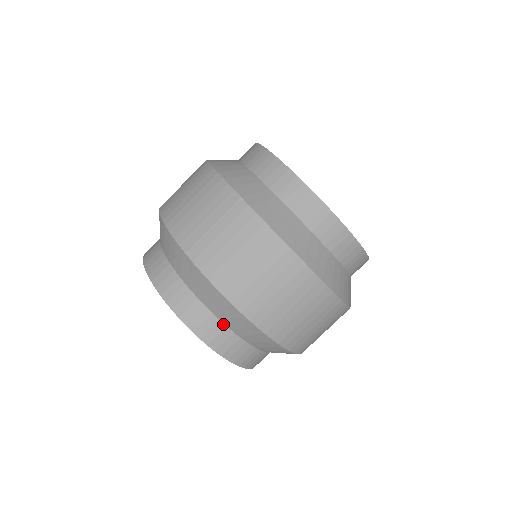
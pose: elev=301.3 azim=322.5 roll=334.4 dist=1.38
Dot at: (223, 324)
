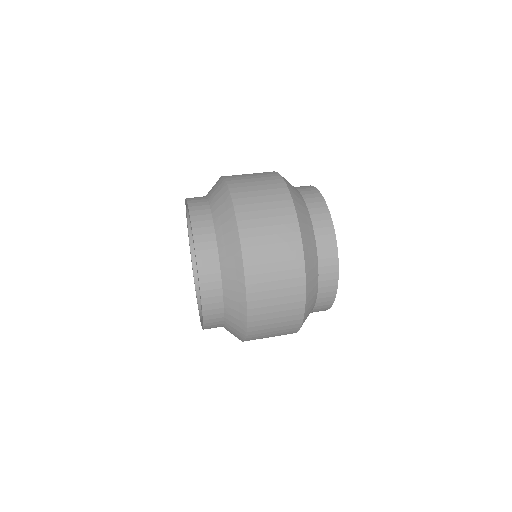
Dot at: (223, 322)
